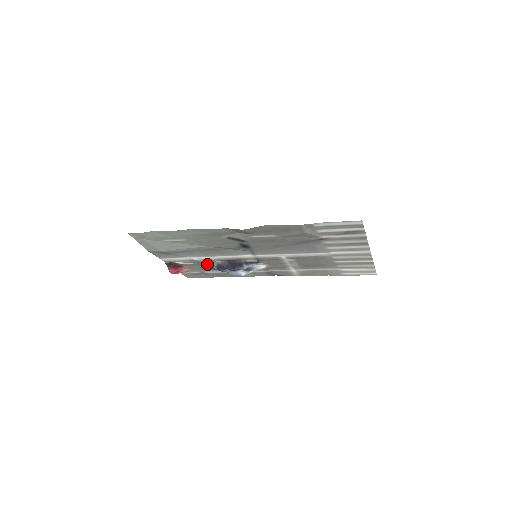
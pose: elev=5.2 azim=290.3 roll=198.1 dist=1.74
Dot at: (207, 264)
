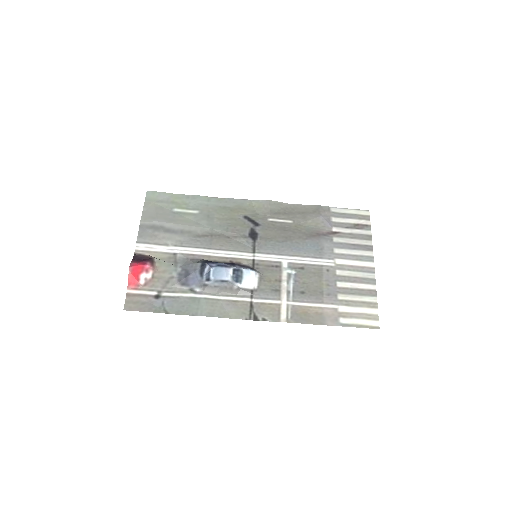
Dot at: (189, 262)
